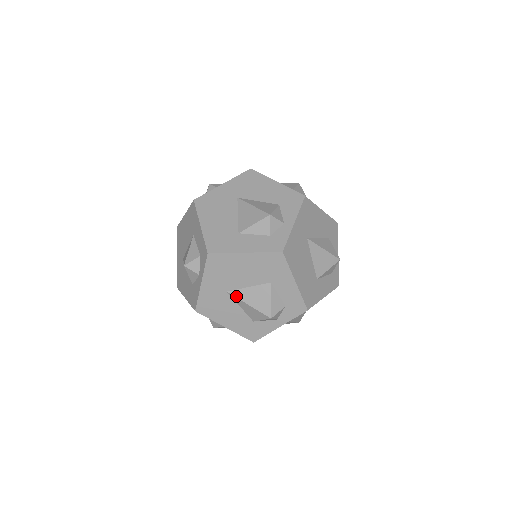
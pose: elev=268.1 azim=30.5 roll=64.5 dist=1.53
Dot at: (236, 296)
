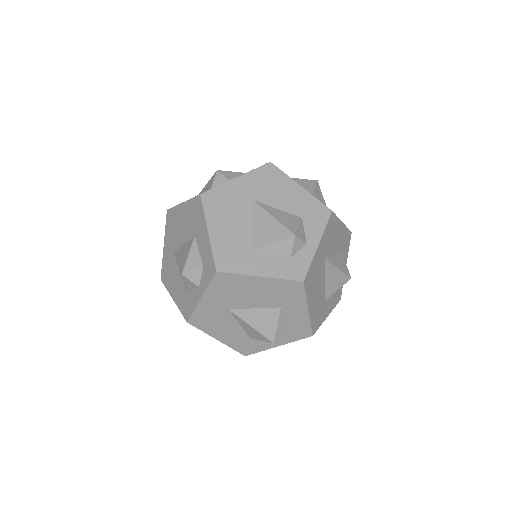
Dot at: (238, 315)
